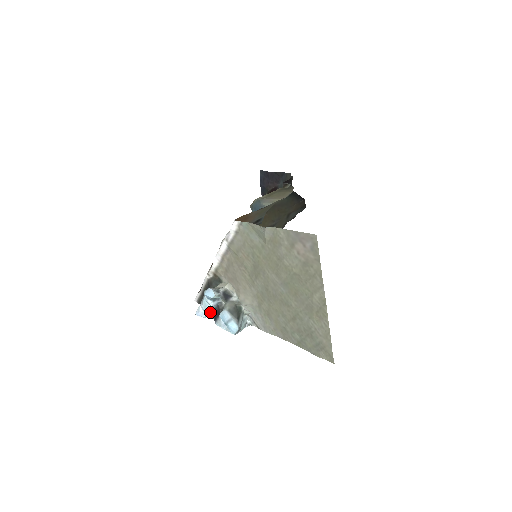
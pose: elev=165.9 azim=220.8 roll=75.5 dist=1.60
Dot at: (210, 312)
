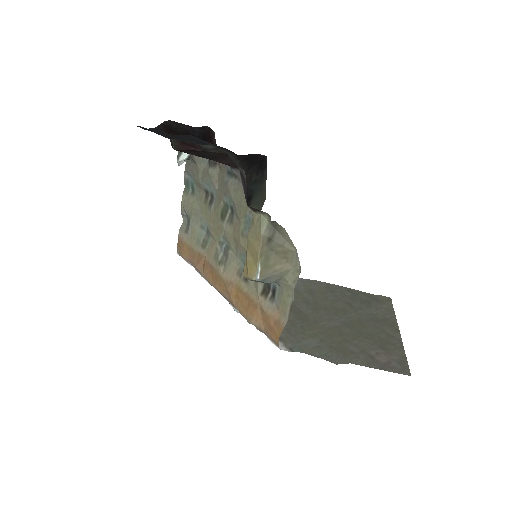
Dot at: occluded
